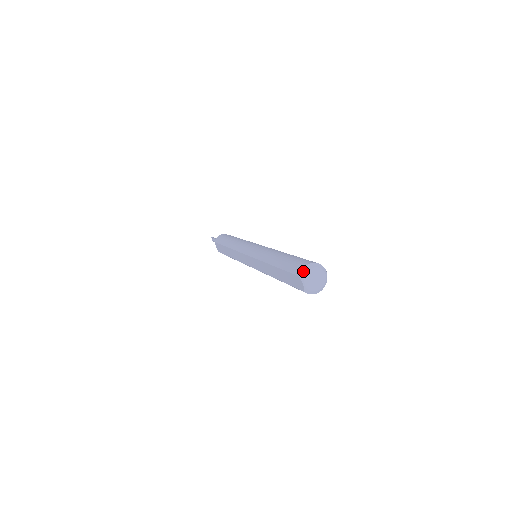
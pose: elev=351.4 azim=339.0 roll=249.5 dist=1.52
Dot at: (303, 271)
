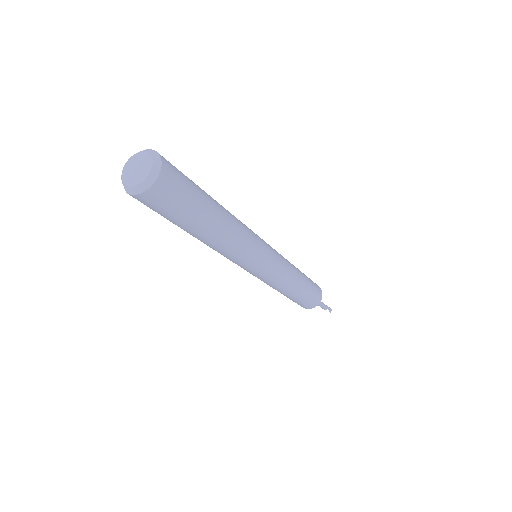
Dot at: (126, 164)
